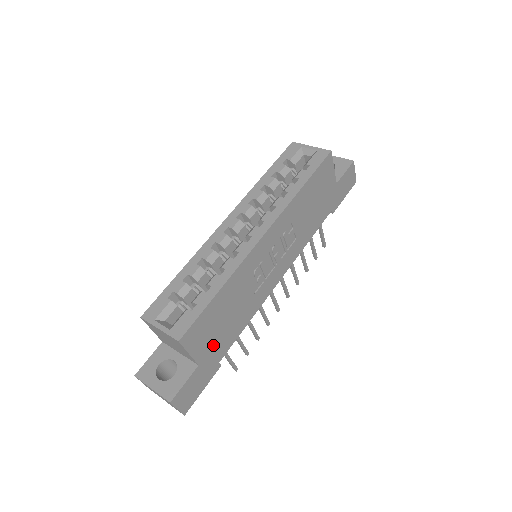
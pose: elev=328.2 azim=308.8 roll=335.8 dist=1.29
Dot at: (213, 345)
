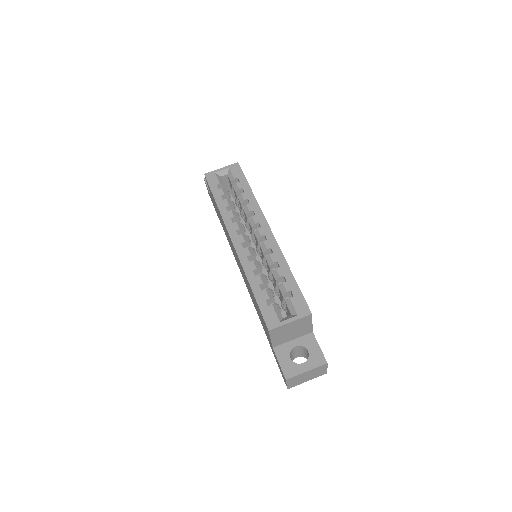
Dot at: occluded
